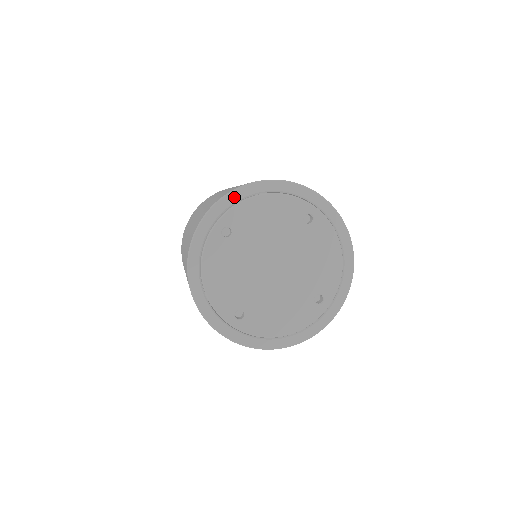
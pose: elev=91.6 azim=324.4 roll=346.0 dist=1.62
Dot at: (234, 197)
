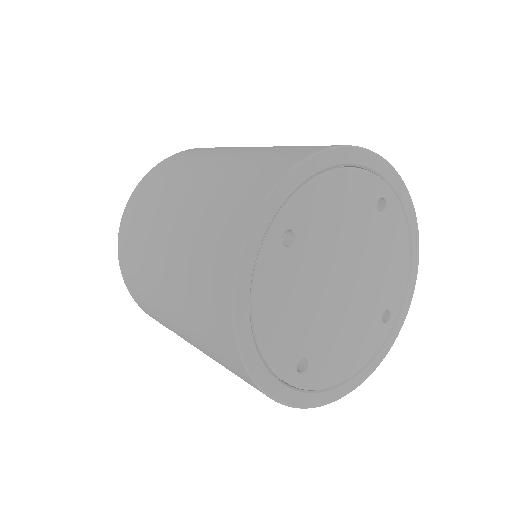
Dot at: (298, 177)
